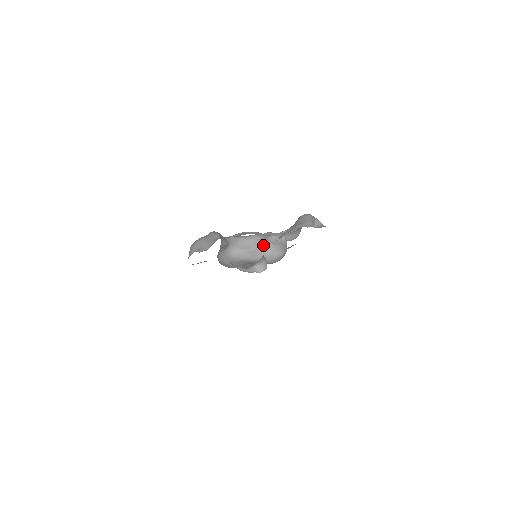
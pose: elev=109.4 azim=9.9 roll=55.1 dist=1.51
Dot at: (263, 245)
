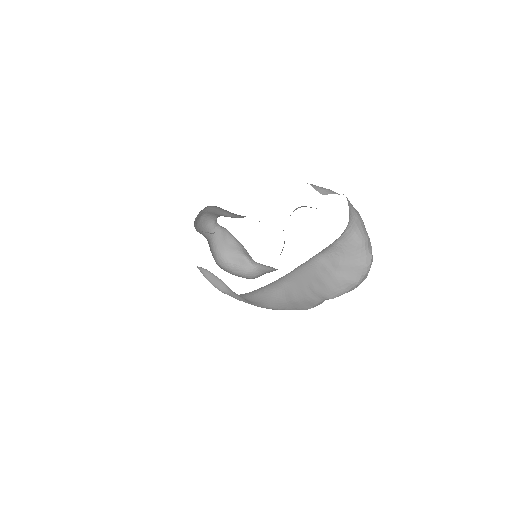
Dot at: occluded
